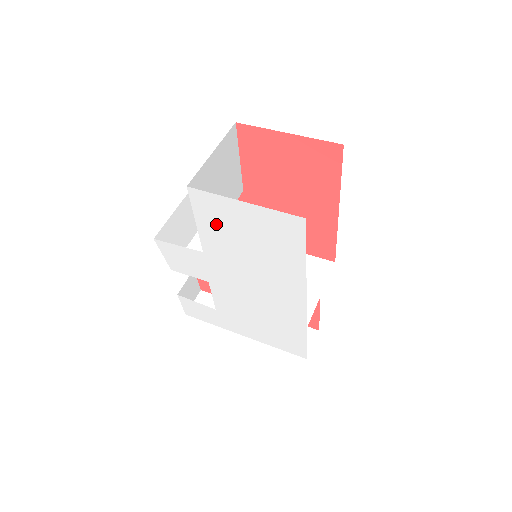
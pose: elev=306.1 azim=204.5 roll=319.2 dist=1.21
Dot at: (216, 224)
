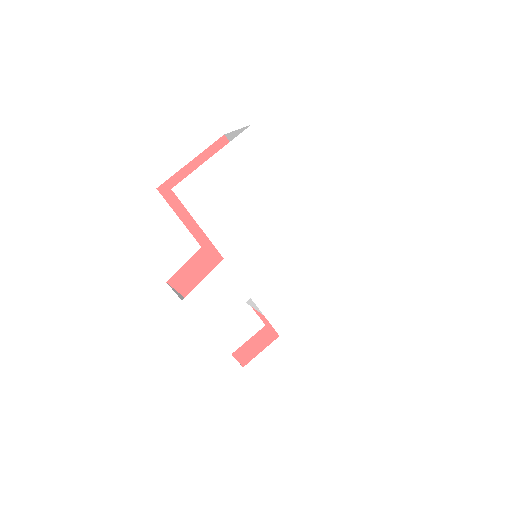
Dot at: (212, 207)
